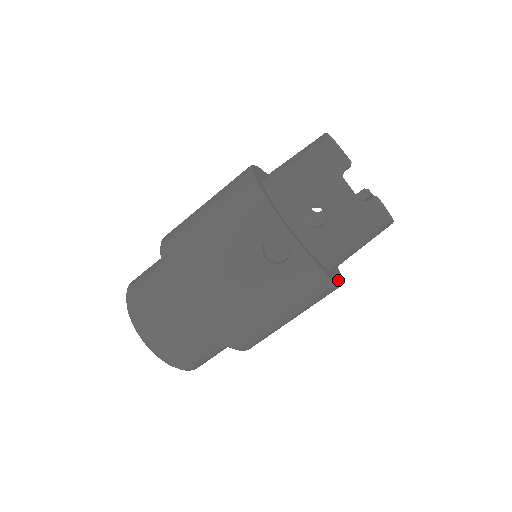
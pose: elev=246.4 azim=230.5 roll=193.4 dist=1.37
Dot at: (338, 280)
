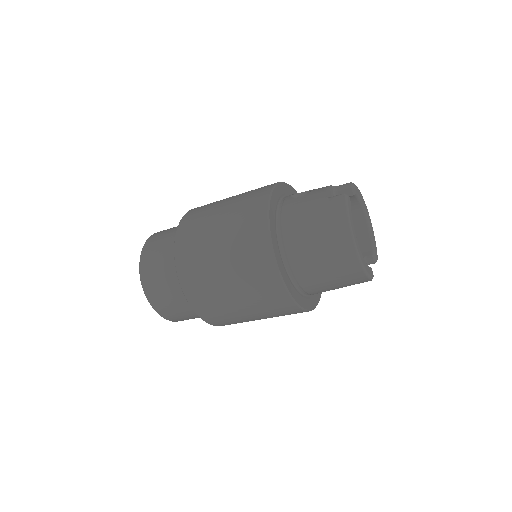
Dot at: occluded
